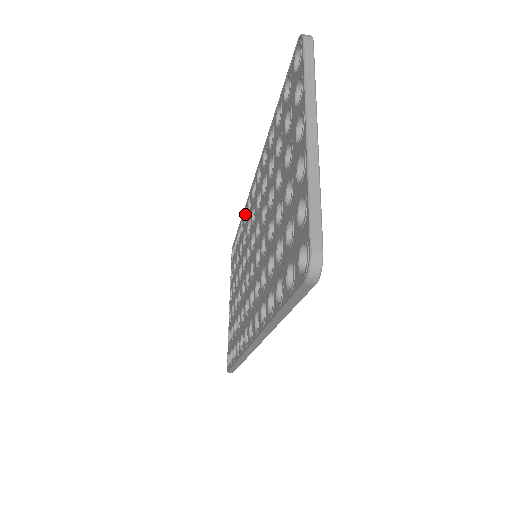
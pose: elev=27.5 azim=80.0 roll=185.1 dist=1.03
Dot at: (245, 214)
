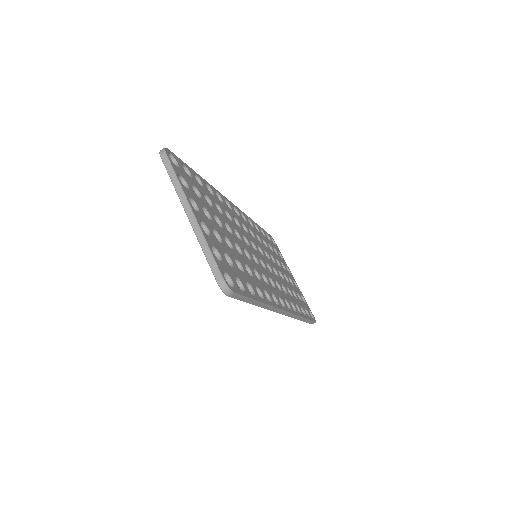
Dot at: occluded
